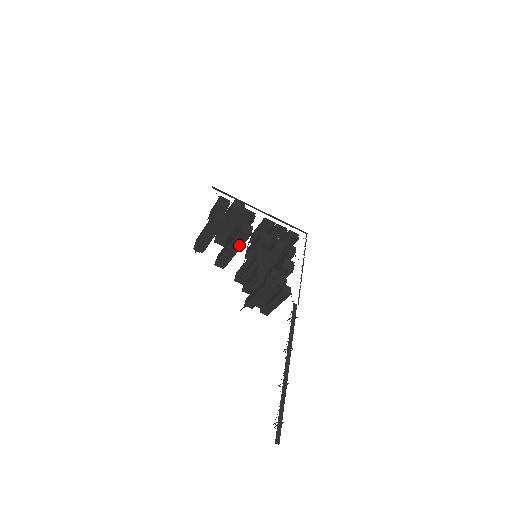
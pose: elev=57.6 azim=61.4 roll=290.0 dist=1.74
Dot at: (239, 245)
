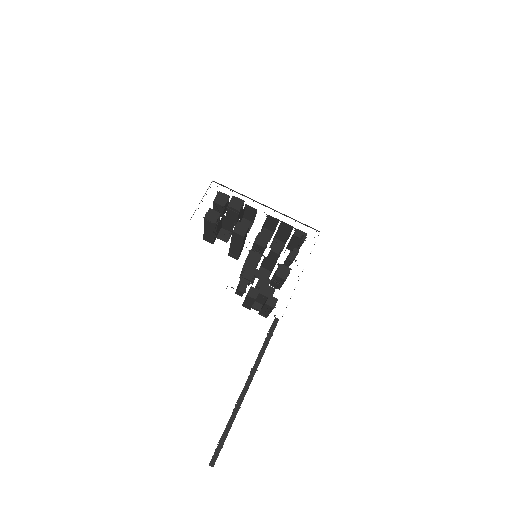
Dot at: (239, 243)
